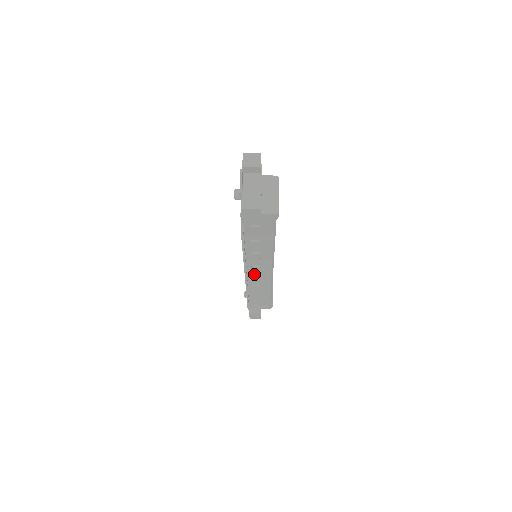
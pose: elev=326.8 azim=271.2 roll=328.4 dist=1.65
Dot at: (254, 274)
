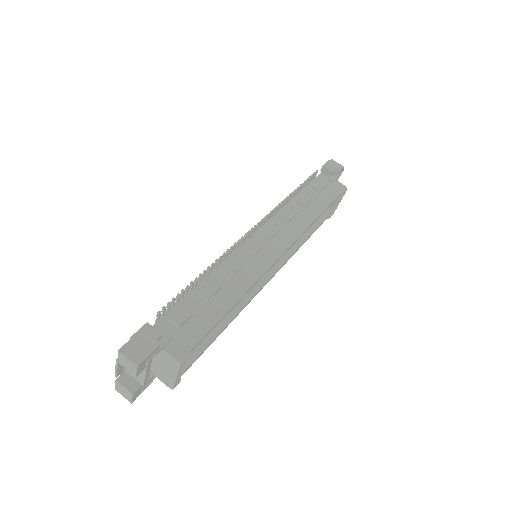
Dot at: occluded
